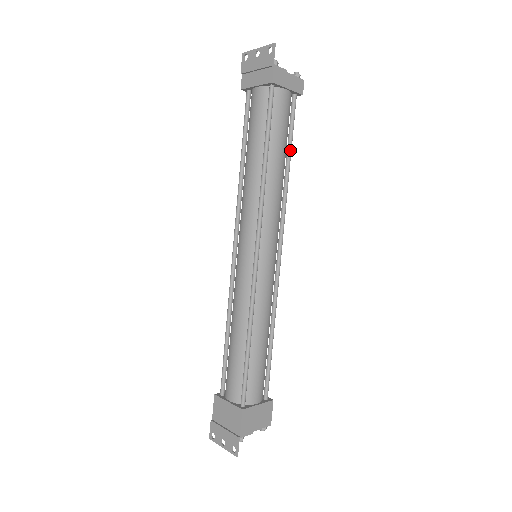
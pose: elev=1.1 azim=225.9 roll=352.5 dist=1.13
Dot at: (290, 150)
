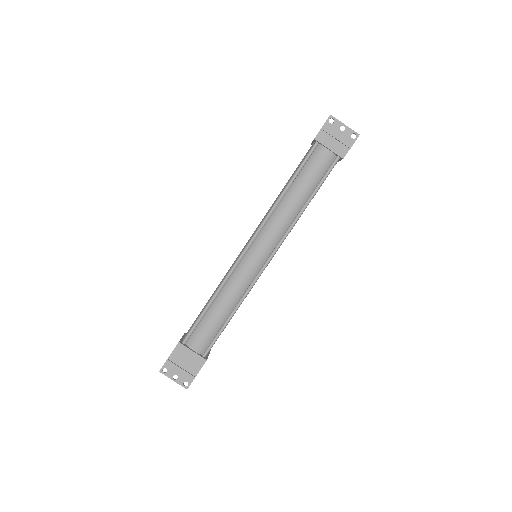
Dot at: occluded
